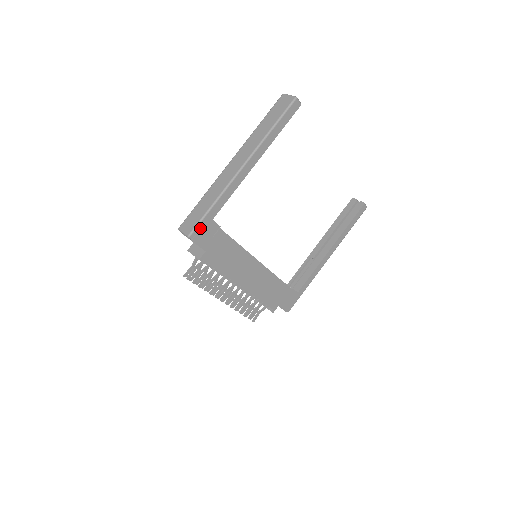
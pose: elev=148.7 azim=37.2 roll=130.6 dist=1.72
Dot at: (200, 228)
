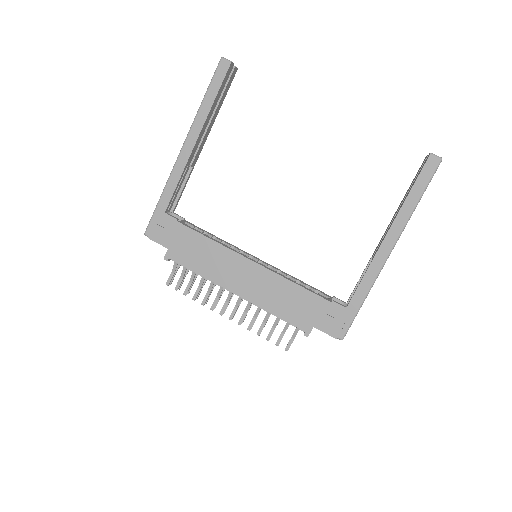
Dot at: (154, 223)
